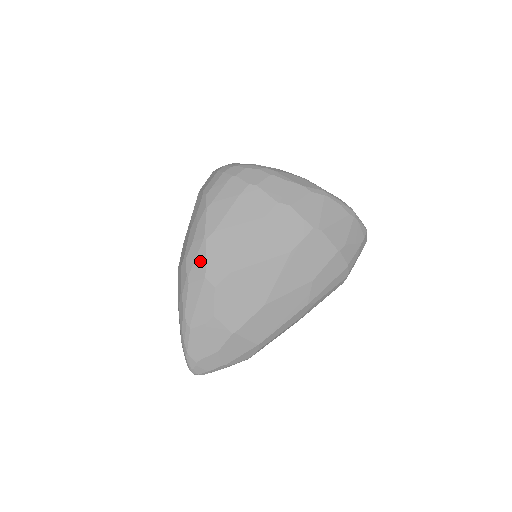
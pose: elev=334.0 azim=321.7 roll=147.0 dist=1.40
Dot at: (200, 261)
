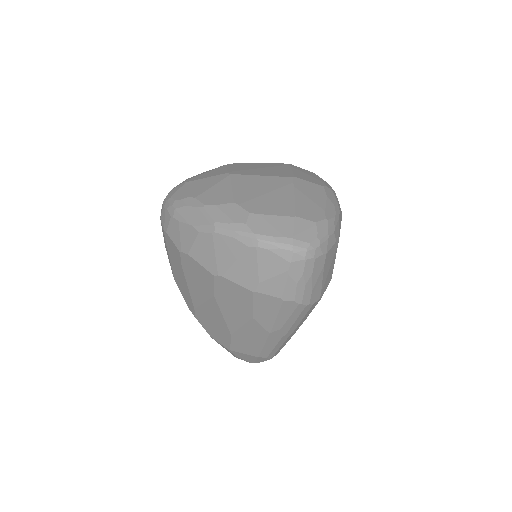
Dot at: occluded
